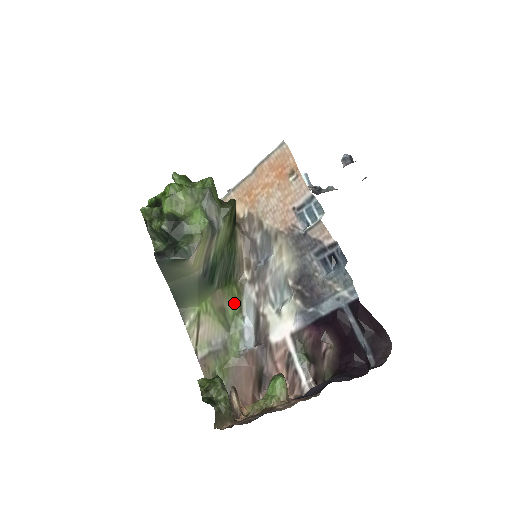
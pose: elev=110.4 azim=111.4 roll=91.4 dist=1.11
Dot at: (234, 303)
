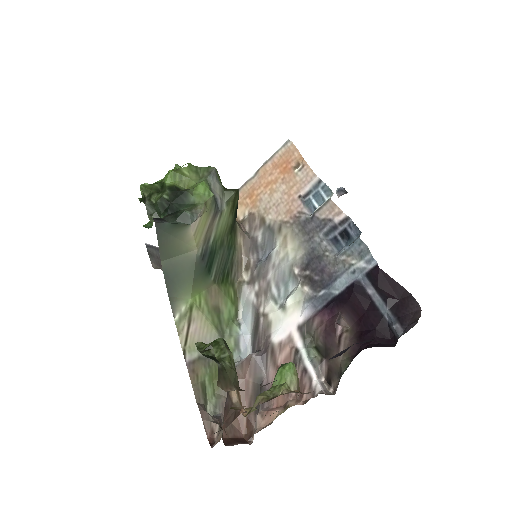
Dot at: (230, 306)
